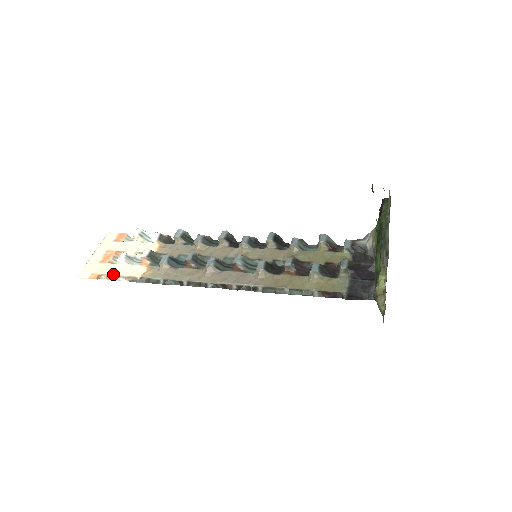
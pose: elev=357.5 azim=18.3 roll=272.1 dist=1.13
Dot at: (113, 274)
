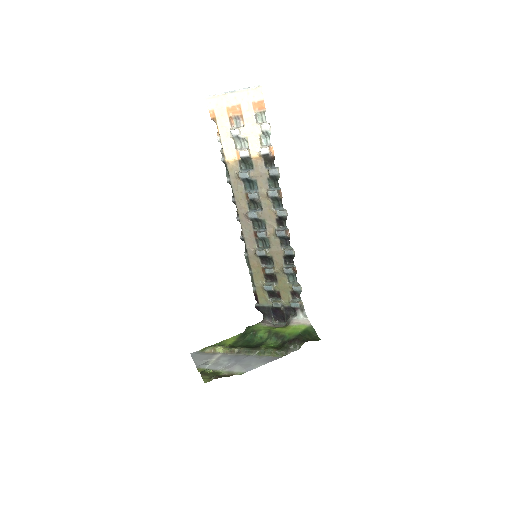
Dot at: (220, 133)
